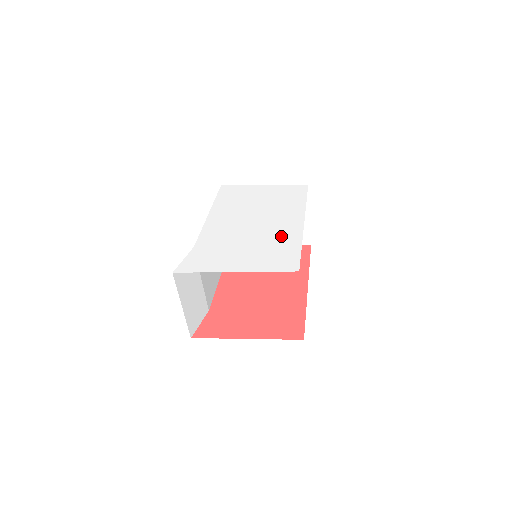
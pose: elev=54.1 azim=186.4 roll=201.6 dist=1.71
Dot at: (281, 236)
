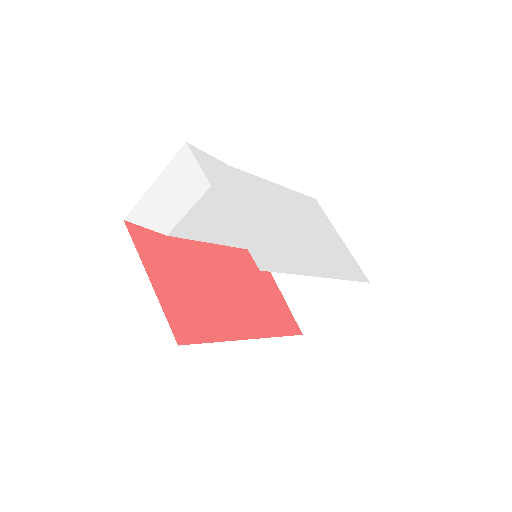
Dot at: (293, 252)
